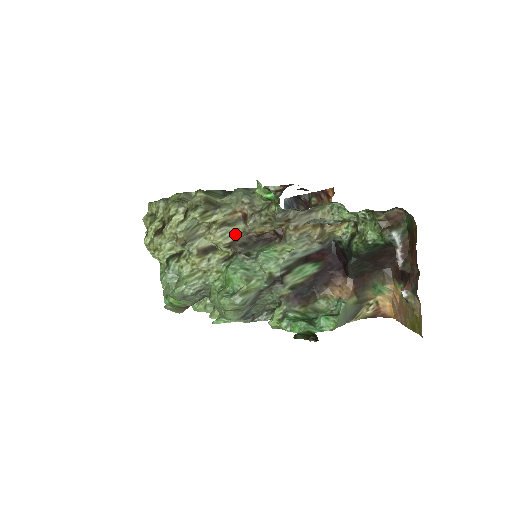
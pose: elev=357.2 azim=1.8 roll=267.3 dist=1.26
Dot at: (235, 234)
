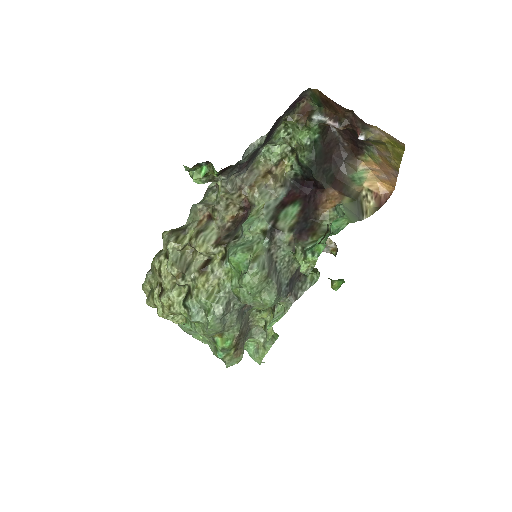
Dot at: (214, 234)
